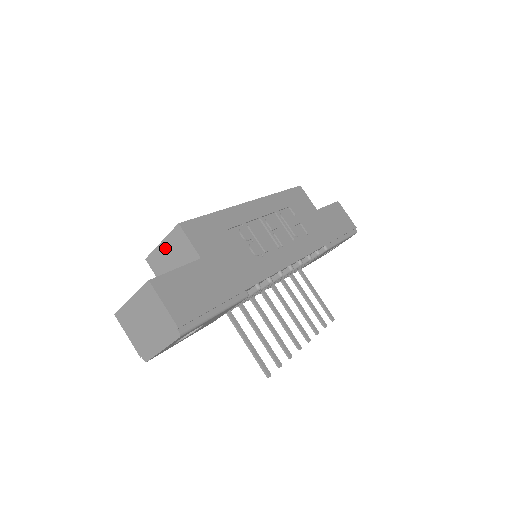
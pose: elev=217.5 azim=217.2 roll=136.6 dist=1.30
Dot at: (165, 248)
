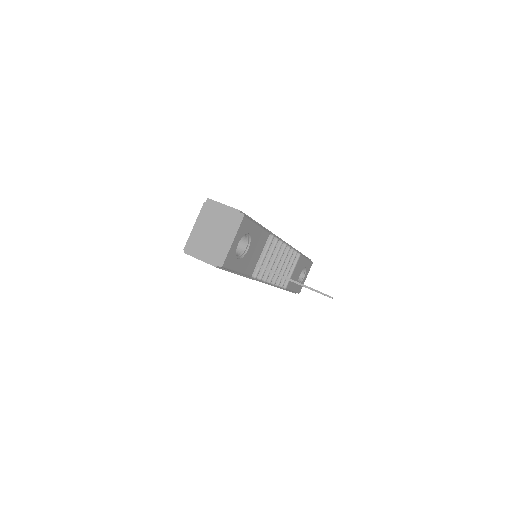
Dot at: occluded
